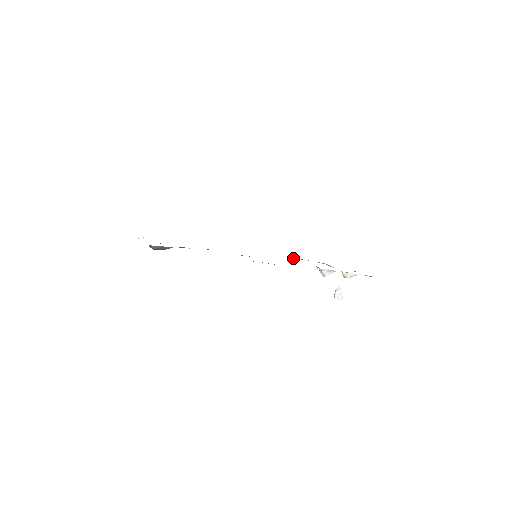
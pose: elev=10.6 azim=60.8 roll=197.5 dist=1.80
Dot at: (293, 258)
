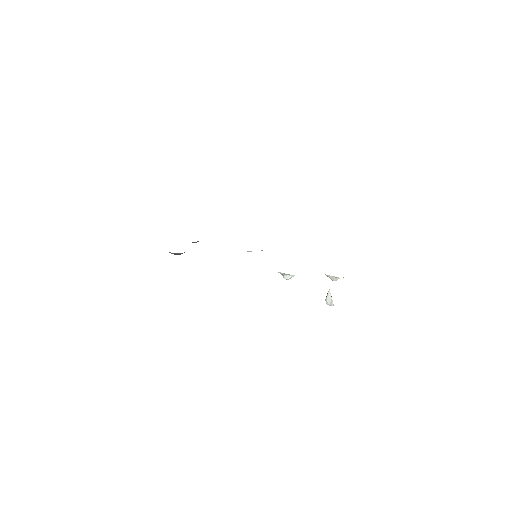
Dot at: occluded
